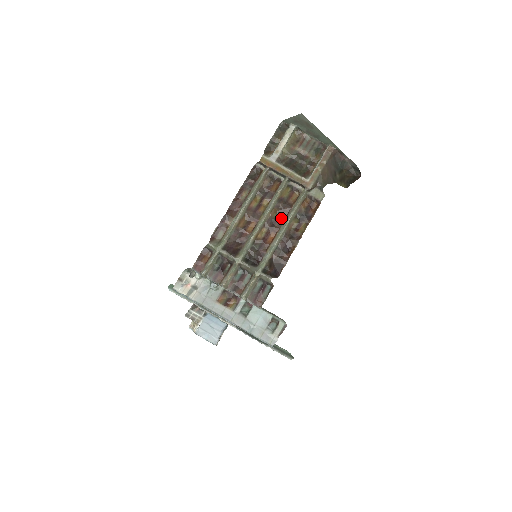
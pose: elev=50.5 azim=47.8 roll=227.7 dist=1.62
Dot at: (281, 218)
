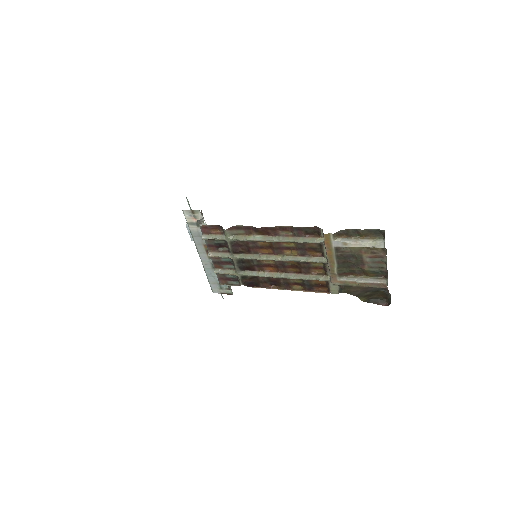
Dot at: (293, 269)
